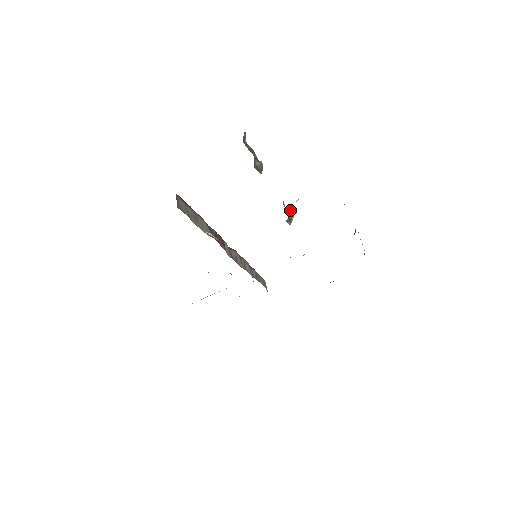
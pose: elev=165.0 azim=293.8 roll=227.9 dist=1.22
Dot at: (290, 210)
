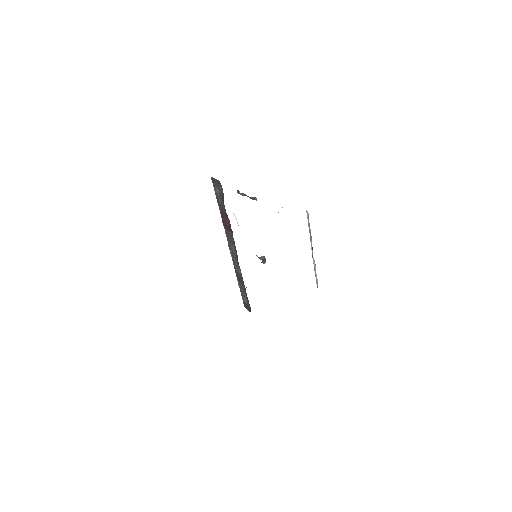
Dot at: (263, 256)
